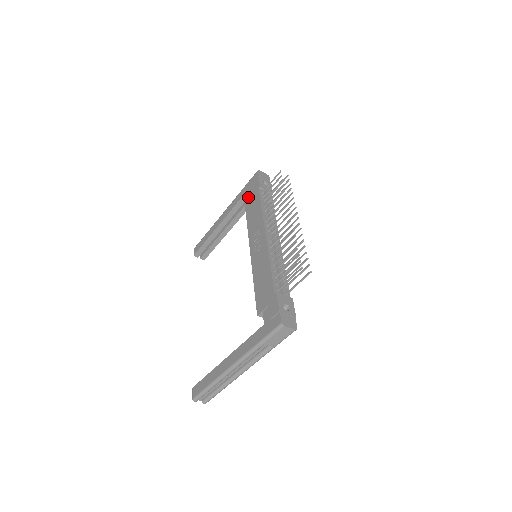
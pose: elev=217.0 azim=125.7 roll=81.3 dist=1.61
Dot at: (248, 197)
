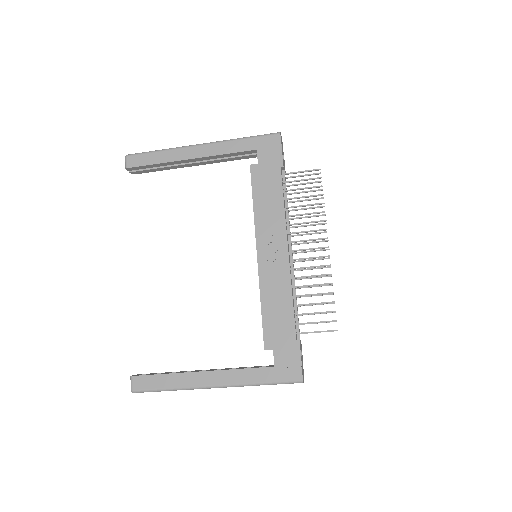
Dot at: (259, 164)
